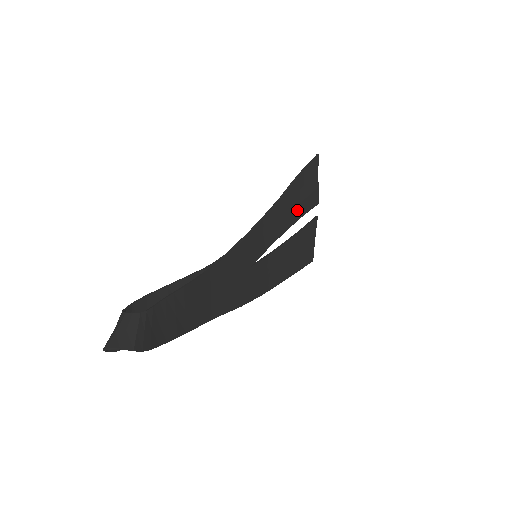
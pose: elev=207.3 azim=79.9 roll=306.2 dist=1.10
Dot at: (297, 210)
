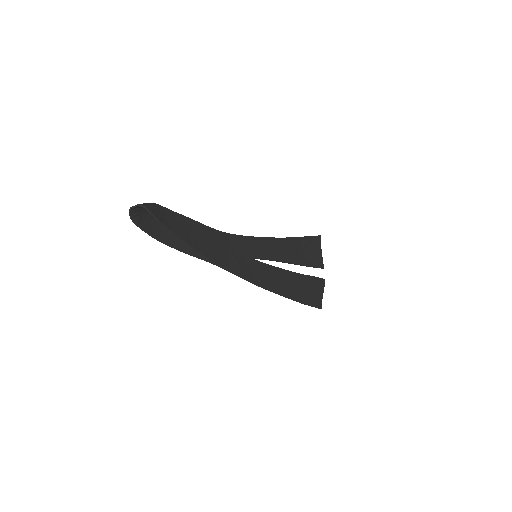
Dot at: (300, 258)
